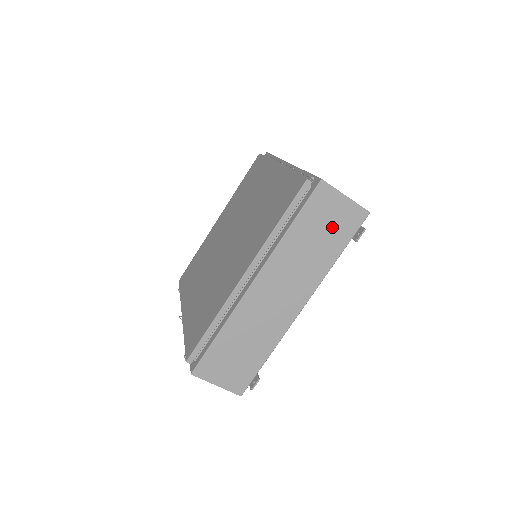
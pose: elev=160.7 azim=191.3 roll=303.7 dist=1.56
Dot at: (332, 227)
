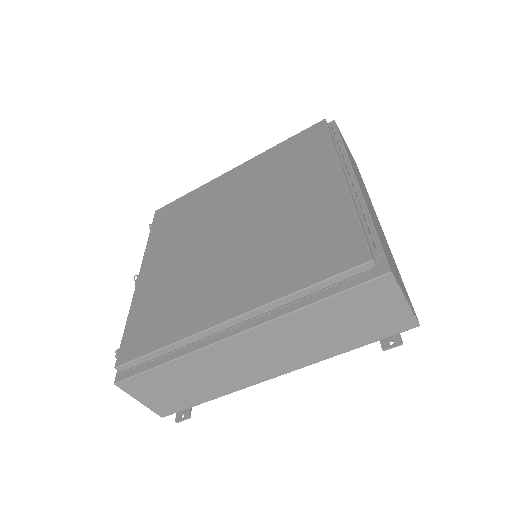
Dot at: (366, 322)
